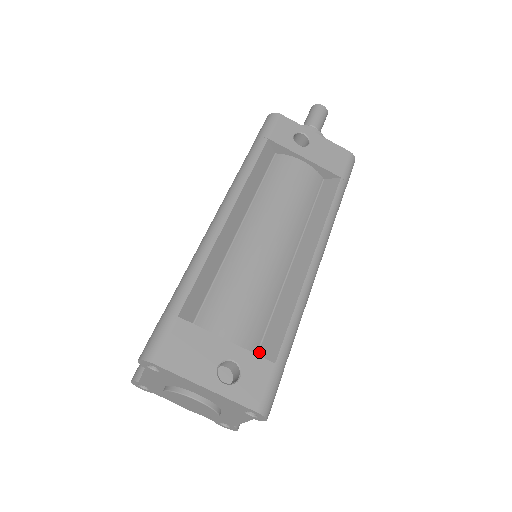
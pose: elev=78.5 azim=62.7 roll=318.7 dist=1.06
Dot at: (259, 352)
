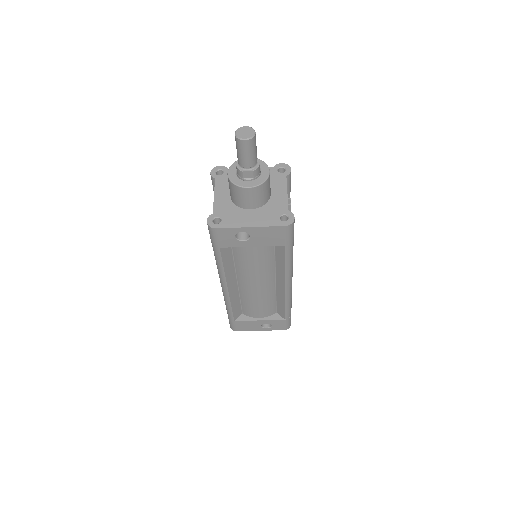
Dot at: (277, 311)
